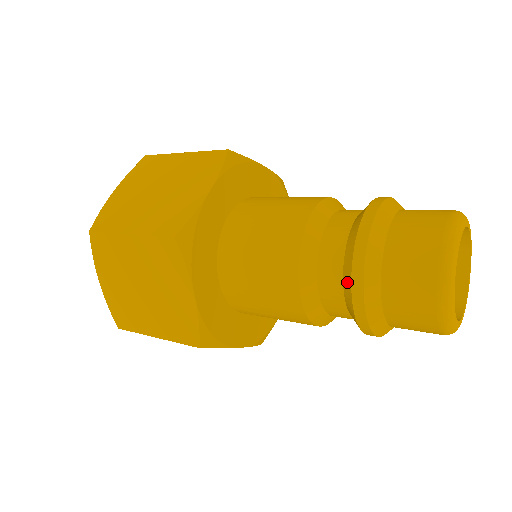
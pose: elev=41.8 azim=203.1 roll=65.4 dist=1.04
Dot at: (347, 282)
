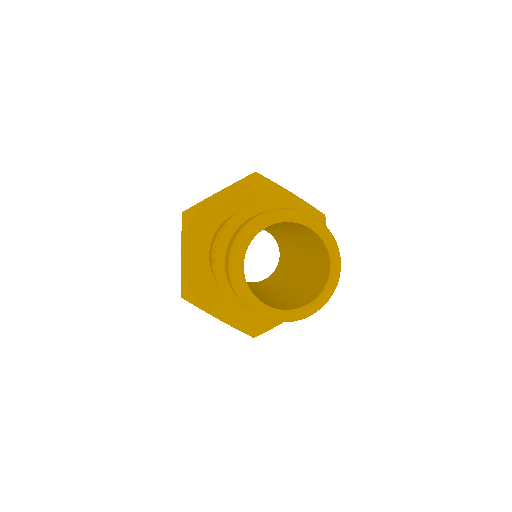
Dot at: occluded
